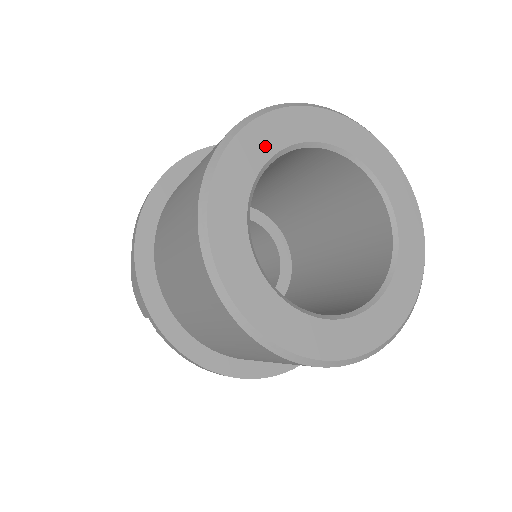
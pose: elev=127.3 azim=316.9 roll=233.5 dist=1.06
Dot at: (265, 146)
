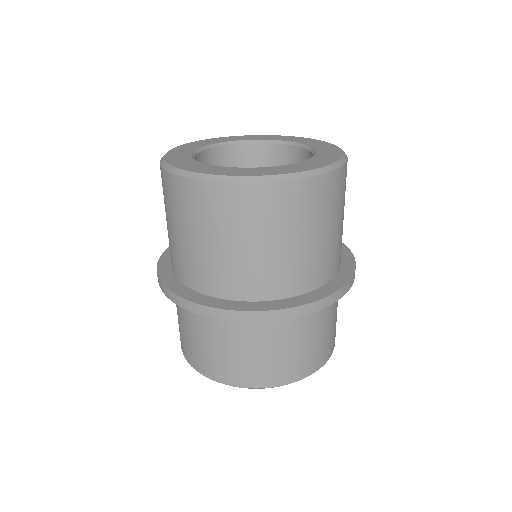
Dot at: (255, 138)
